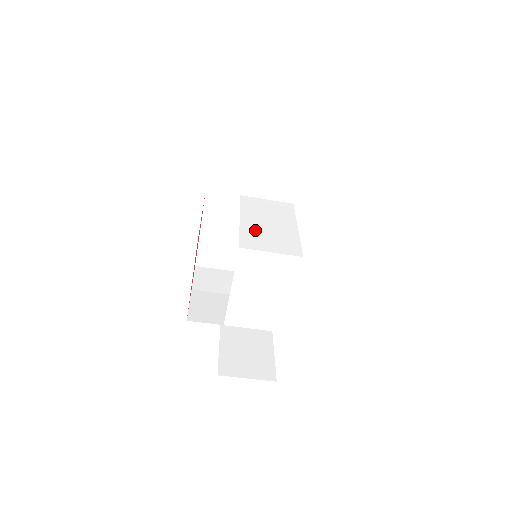
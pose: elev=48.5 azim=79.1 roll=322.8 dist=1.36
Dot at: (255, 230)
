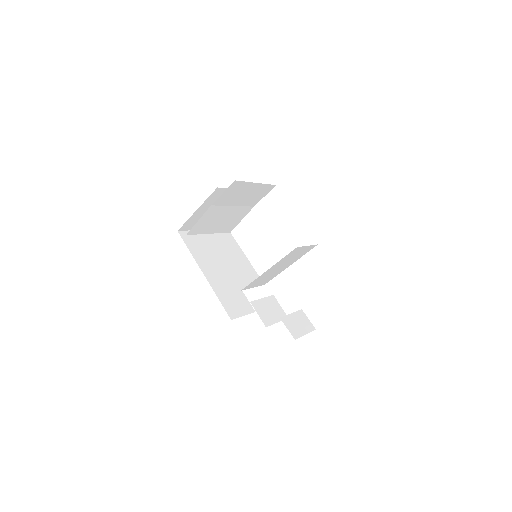
Dot at: occluded
